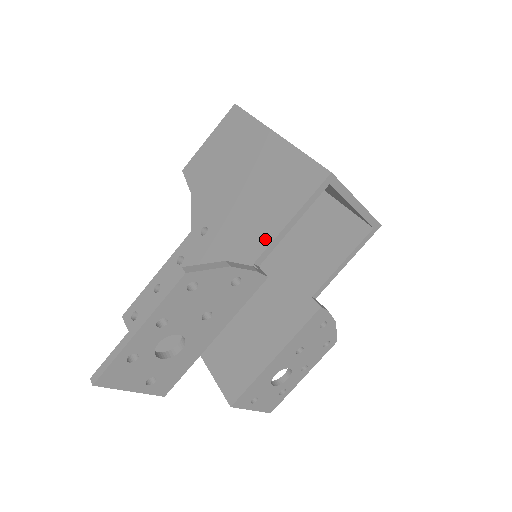
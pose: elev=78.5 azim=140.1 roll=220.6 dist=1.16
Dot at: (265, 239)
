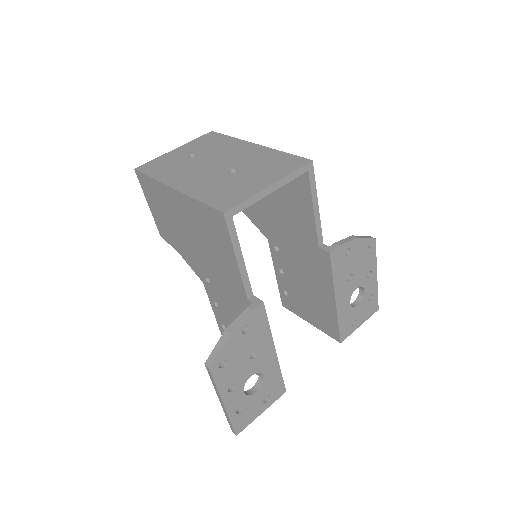
Dot at: (237, 279)
